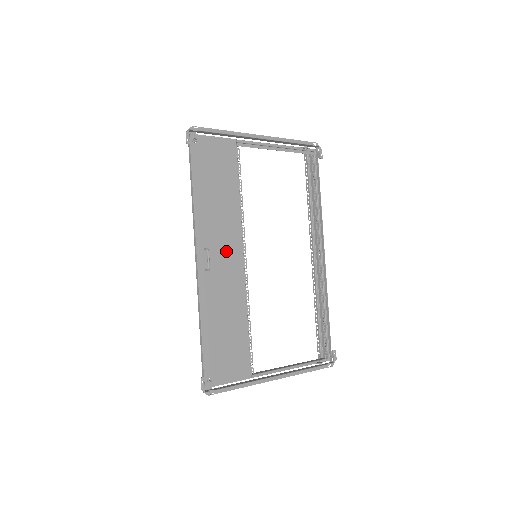
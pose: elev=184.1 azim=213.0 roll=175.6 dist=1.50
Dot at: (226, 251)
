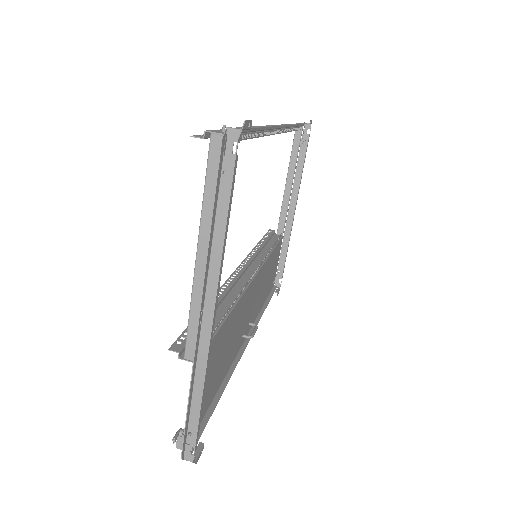
Dot at: (248, 306)
